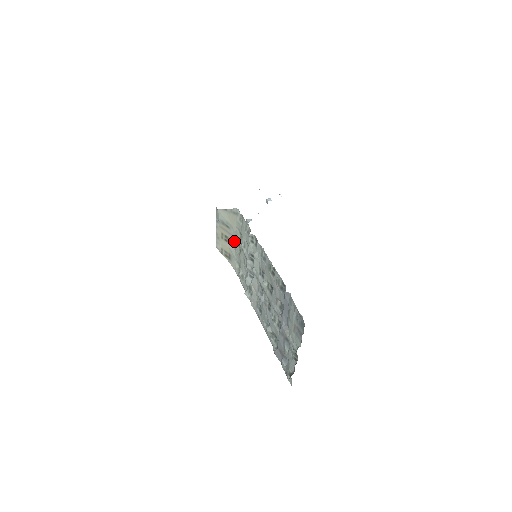
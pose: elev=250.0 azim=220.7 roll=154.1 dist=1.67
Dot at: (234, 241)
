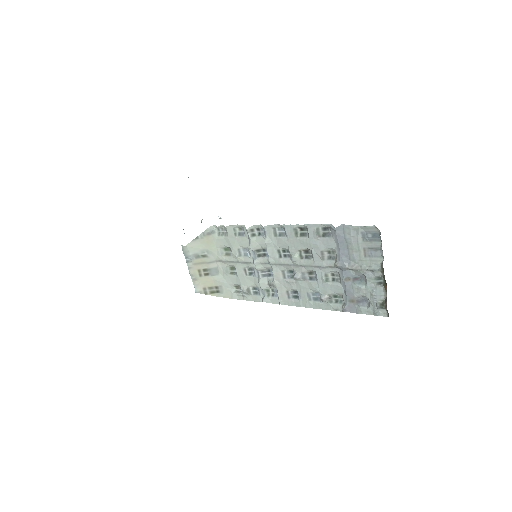
Dot at: (218, 266)
